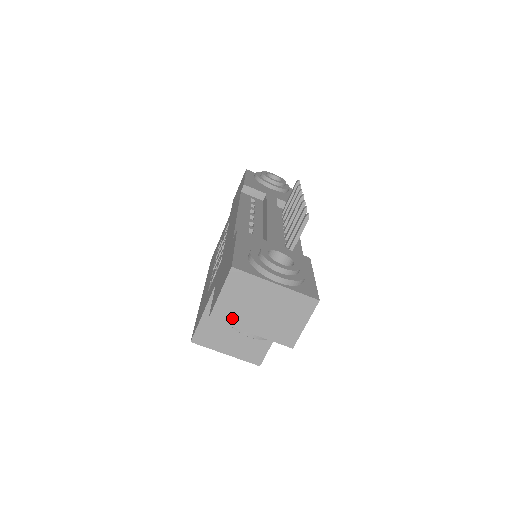
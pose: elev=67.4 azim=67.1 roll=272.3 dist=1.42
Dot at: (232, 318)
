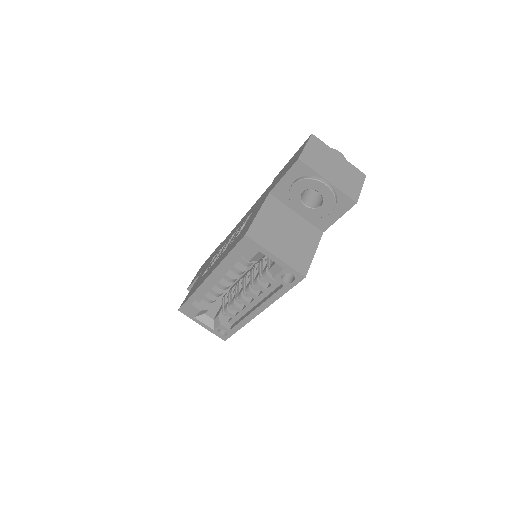
Dot at: (314, 165)
